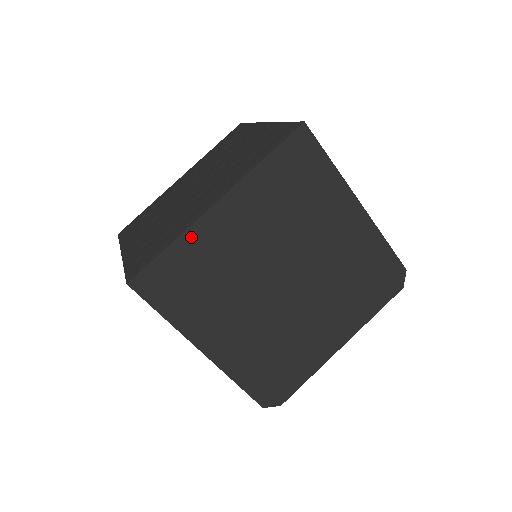
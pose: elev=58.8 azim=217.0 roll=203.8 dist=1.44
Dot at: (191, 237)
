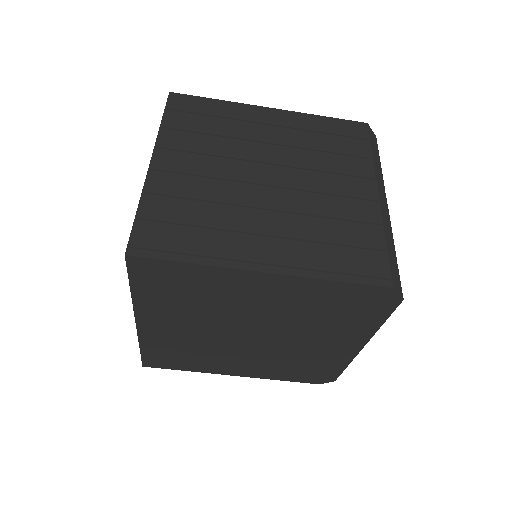
Dot at: (147, 341)
